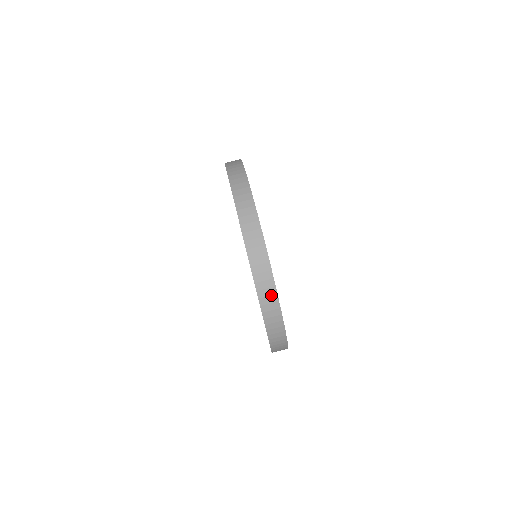
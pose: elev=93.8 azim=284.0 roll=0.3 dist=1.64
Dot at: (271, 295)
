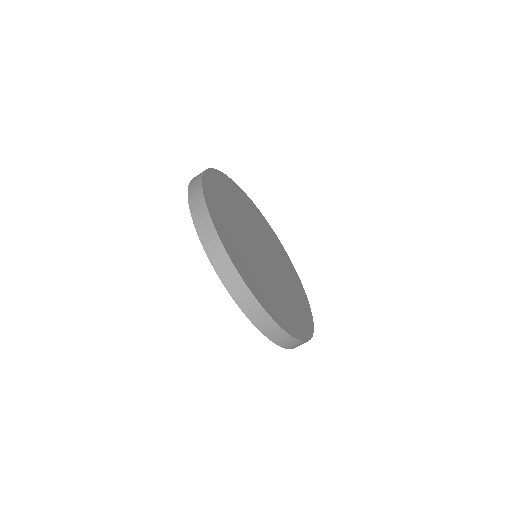
Dot at: occluded
